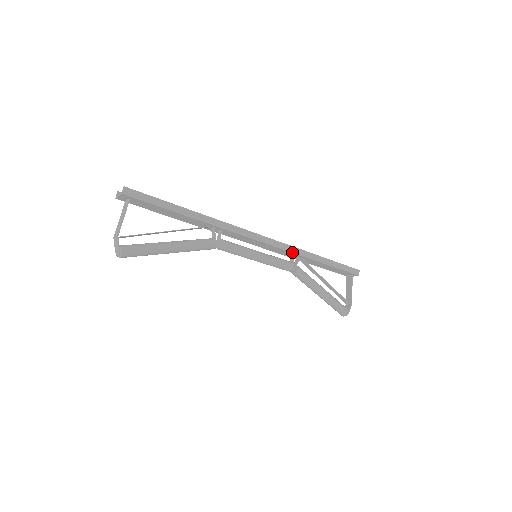
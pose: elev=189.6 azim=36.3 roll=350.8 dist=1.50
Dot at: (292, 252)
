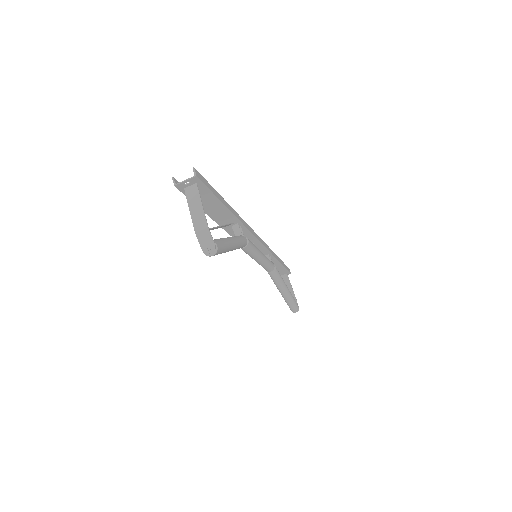
Dot at: (269, 251)
